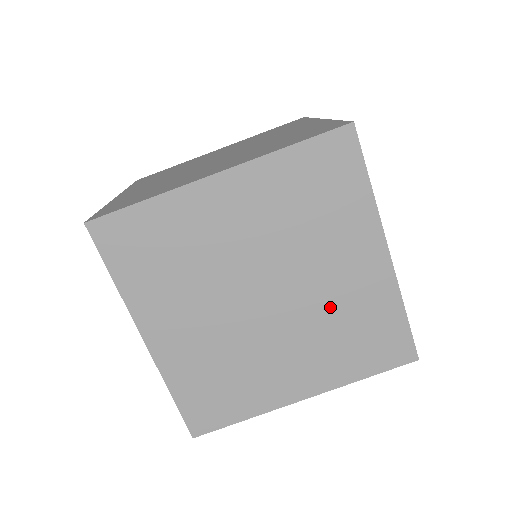
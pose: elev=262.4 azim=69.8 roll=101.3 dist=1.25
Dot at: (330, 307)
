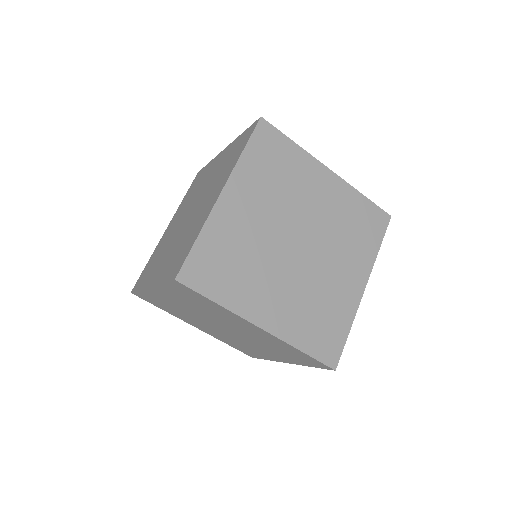
Dot at: (243, 343)
